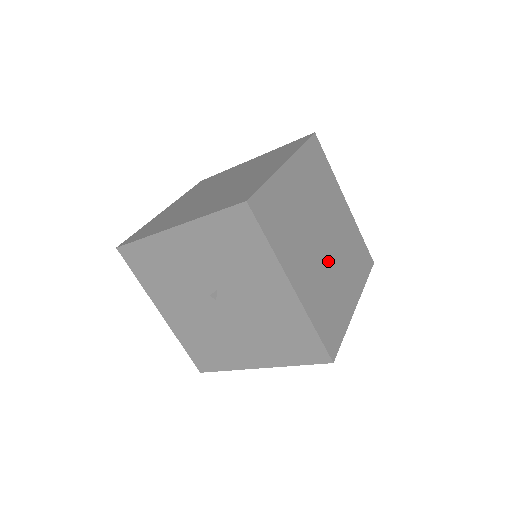
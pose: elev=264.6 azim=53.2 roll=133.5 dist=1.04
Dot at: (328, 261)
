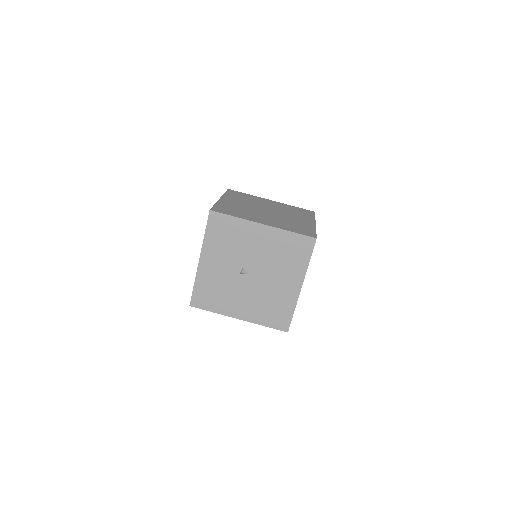
Dot at: (278, 216)
